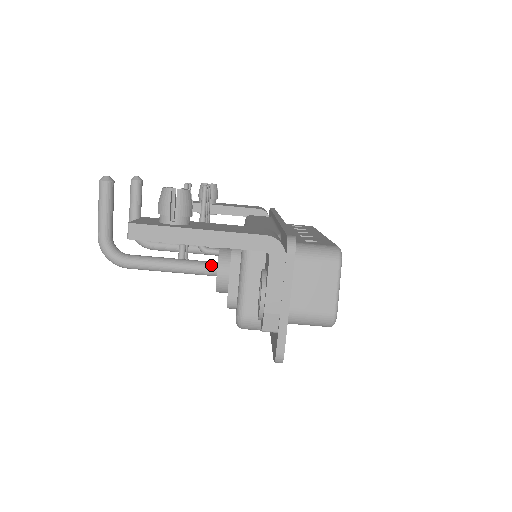
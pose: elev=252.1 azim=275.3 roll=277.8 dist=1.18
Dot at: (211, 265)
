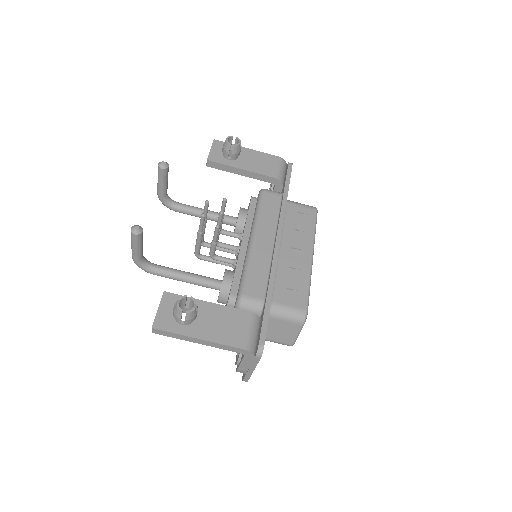
Dot at: (216, 286)
